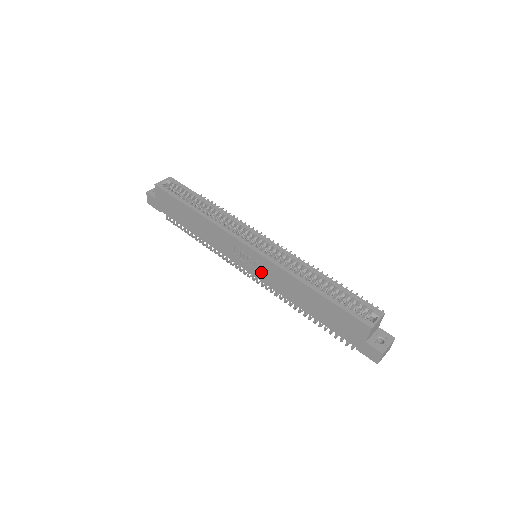
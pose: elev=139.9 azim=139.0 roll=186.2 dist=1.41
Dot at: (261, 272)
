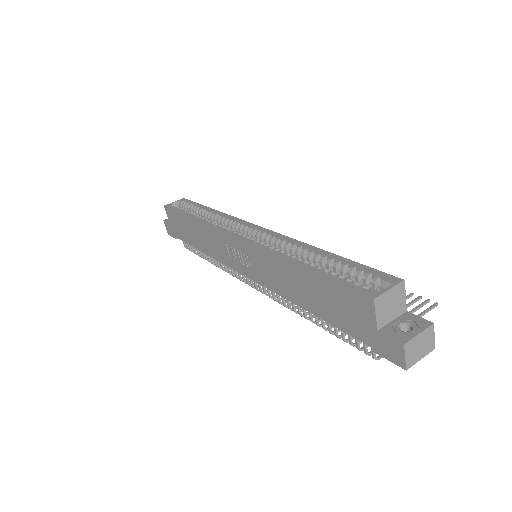
Dot at: (253, 269)
